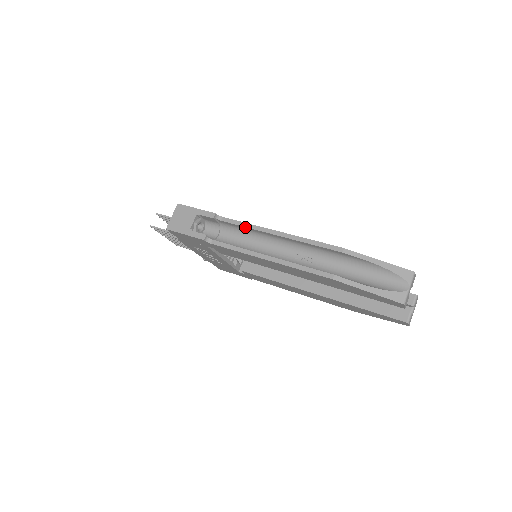
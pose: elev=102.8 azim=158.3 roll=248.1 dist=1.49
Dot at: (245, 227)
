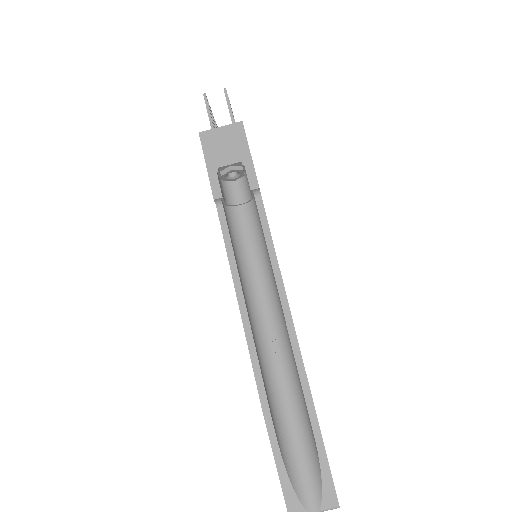
Dot at: (266, 241)
